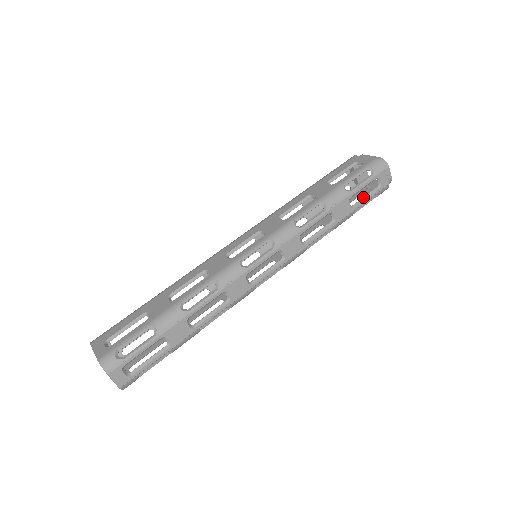
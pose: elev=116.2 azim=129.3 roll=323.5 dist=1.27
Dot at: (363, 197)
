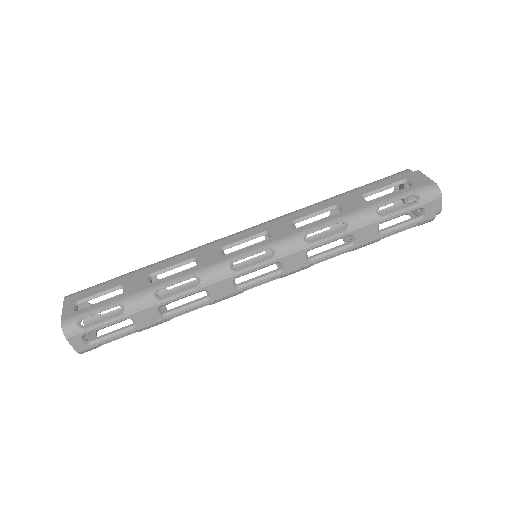
Dot at: (397, 225)
